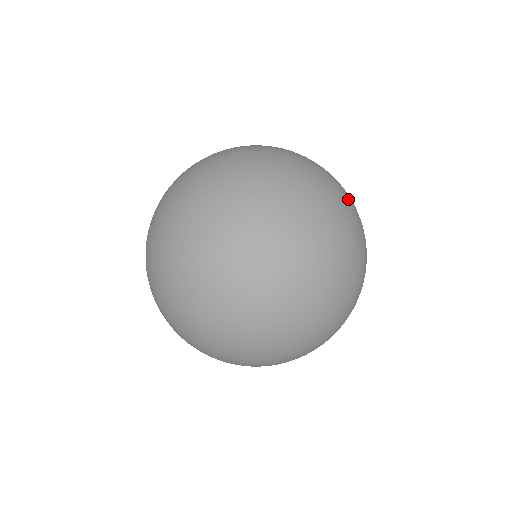
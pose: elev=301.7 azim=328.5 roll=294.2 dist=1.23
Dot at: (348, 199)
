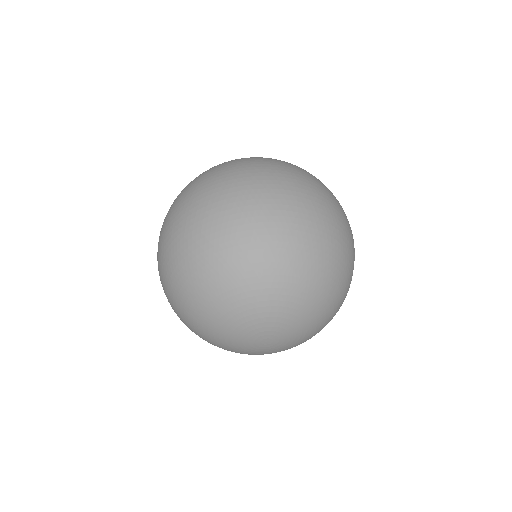
Dot at: (336, 224)
